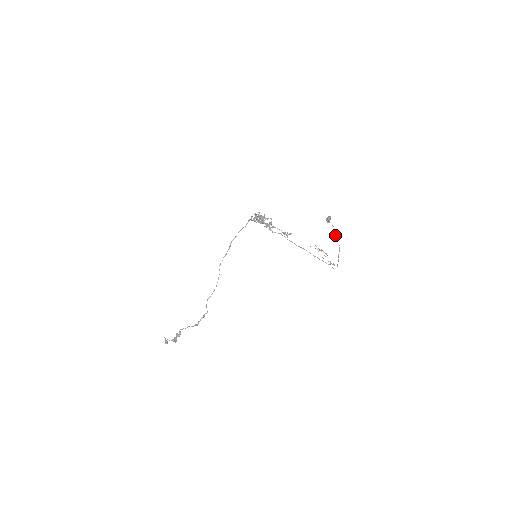
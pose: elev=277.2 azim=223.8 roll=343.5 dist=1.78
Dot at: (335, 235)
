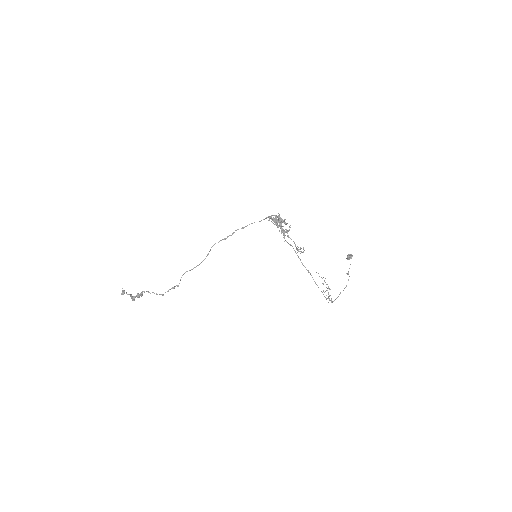
Dot at: (347, 274)
